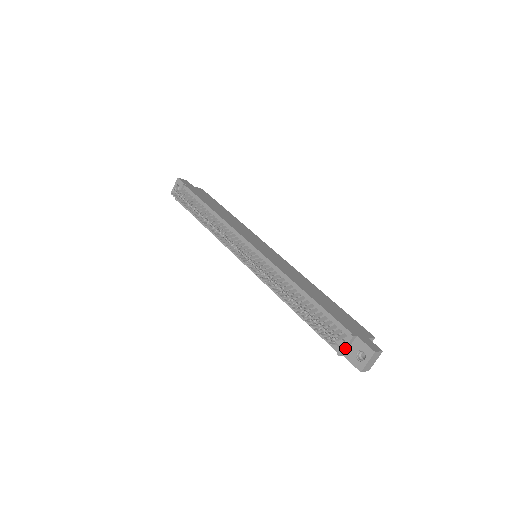
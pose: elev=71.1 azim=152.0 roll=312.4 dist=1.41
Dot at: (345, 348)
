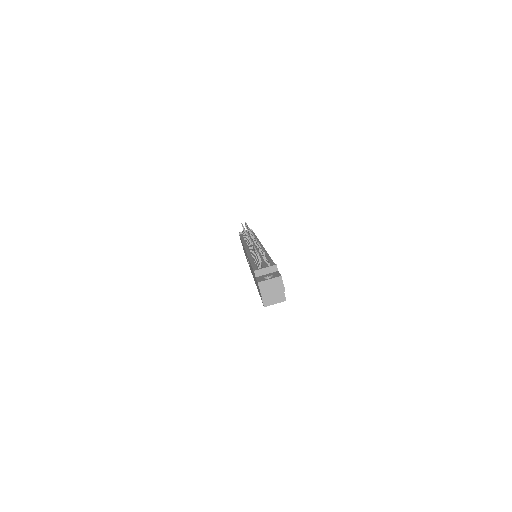
Dot at: (263, 269)
